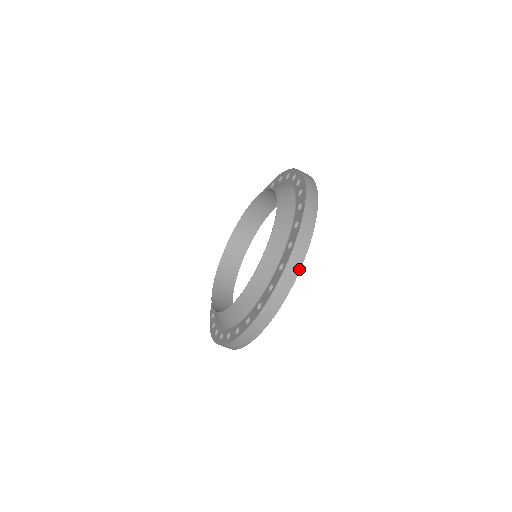
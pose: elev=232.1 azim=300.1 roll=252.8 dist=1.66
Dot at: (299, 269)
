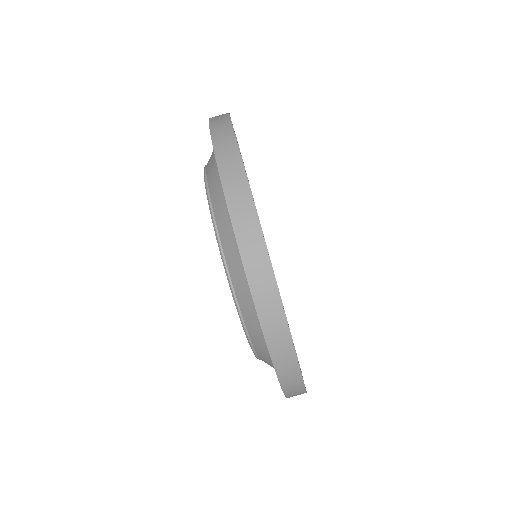
Dot at: (233, 137)
